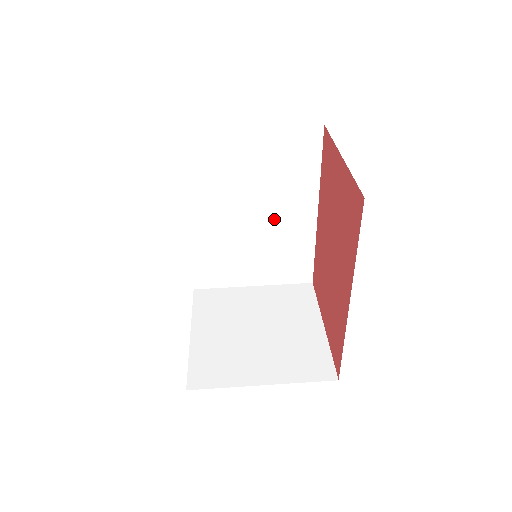
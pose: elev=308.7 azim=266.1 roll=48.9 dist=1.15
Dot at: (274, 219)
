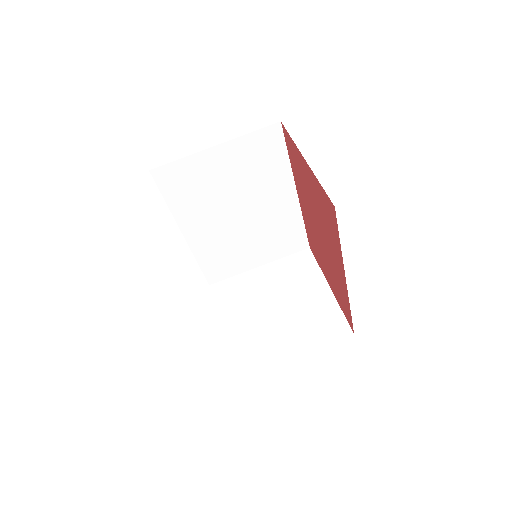
Dot at: (260, 210)
